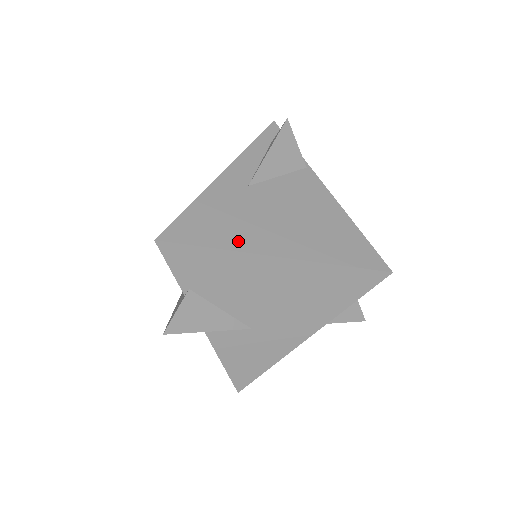
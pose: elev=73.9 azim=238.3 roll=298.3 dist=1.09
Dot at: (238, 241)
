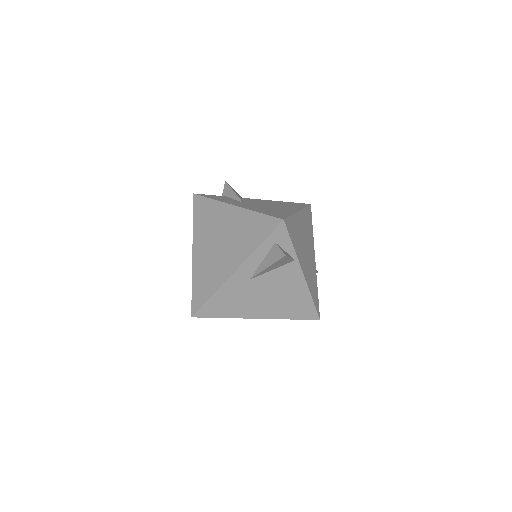
Dot at: (236, 313)
